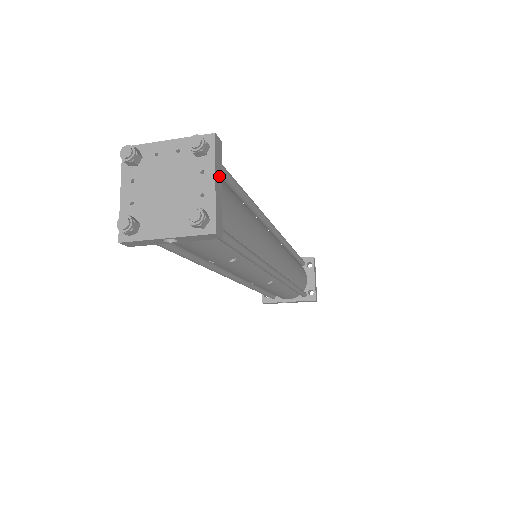
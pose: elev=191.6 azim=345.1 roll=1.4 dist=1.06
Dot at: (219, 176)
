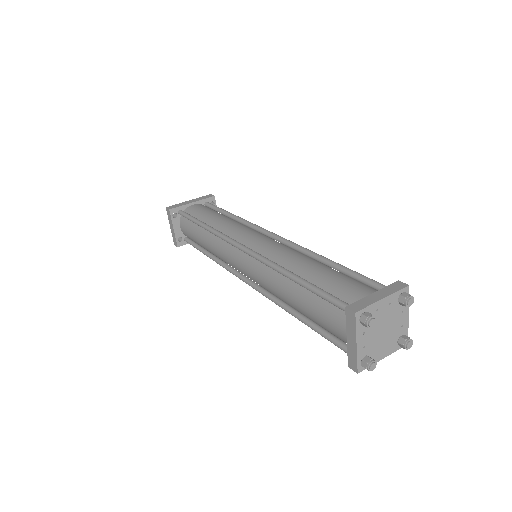
Dot at: occluded
